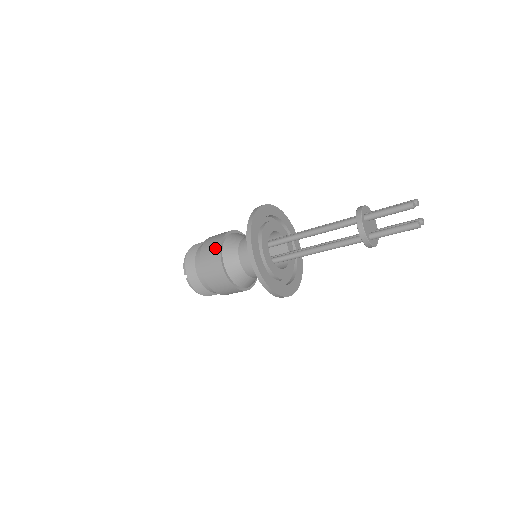
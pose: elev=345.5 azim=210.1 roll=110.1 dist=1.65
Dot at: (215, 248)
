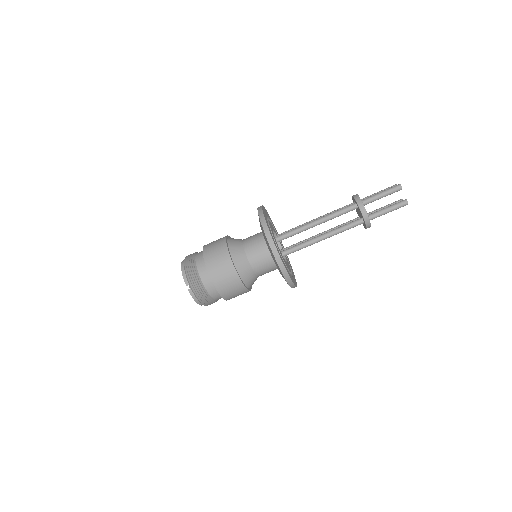
Dot at: (222, 252)
